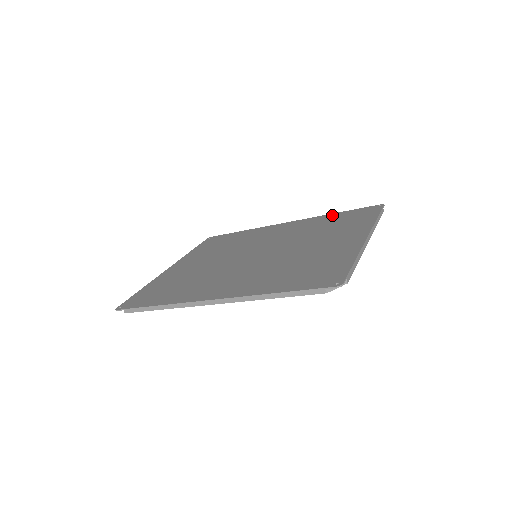
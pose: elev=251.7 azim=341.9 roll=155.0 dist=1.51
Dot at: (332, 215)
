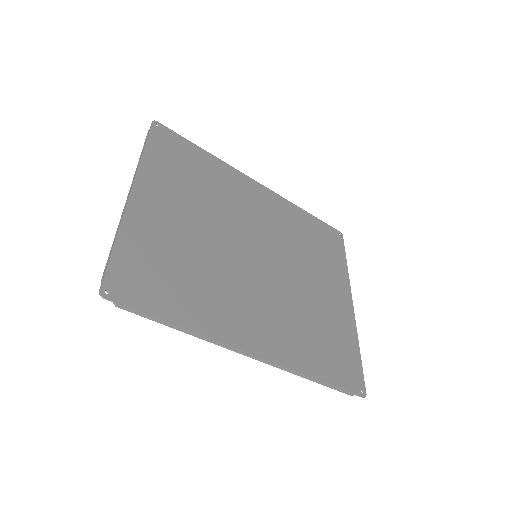
Dot at: (304, 214)
